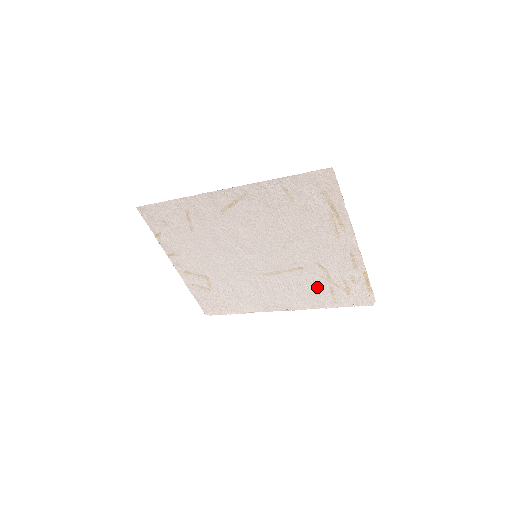
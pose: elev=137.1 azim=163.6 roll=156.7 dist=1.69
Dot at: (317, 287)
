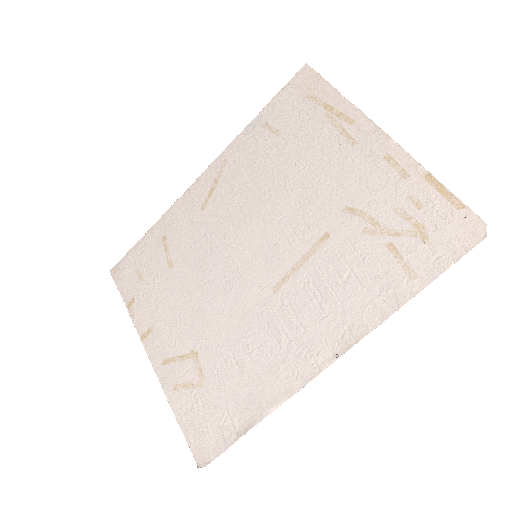
Dot at: (366, 260)
